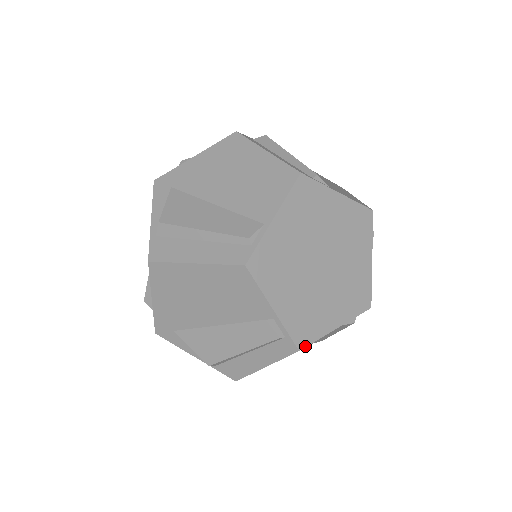
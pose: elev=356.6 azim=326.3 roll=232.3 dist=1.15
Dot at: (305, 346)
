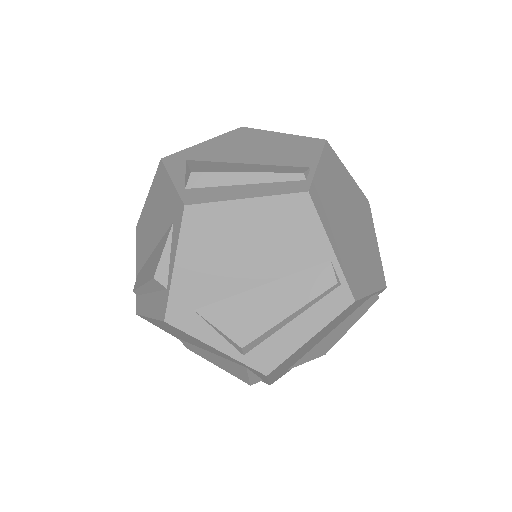
Dot at: (358, 299)
